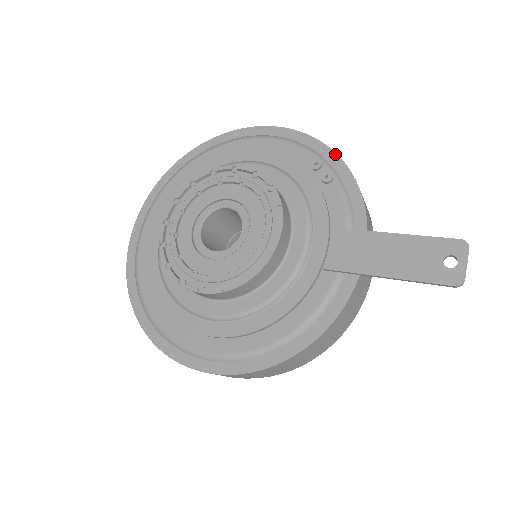
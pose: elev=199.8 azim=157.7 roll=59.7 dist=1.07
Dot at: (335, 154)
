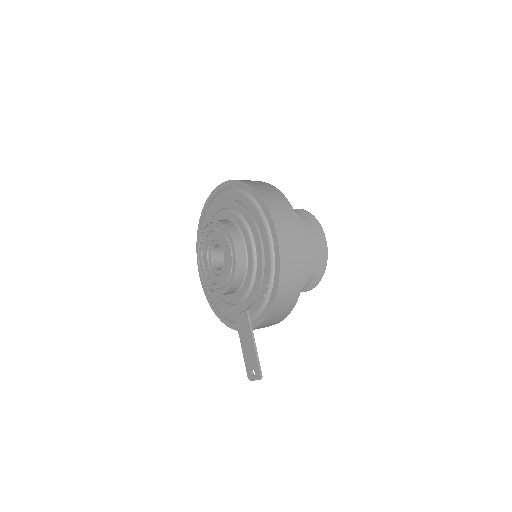
Dot at: (276, 292)
